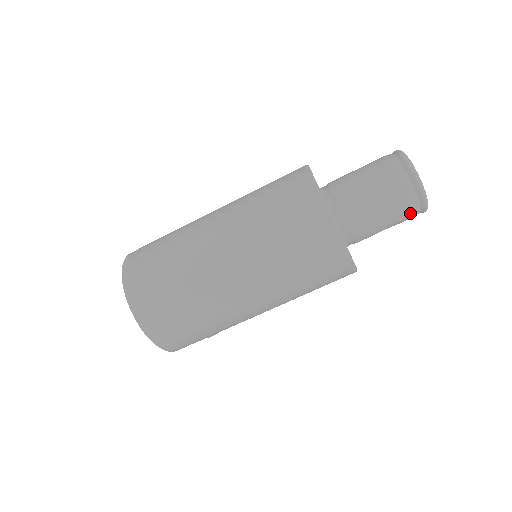
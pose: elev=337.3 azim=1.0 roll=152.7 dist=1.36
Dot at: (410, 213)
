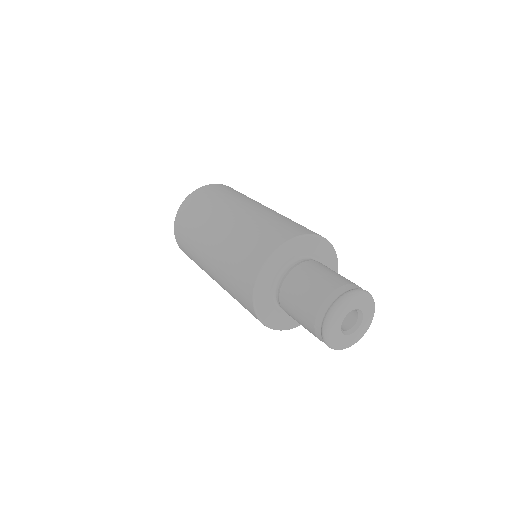
Dot at: (317, 337)
